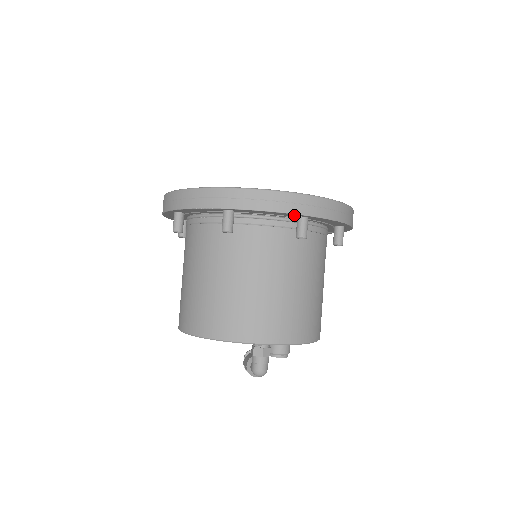
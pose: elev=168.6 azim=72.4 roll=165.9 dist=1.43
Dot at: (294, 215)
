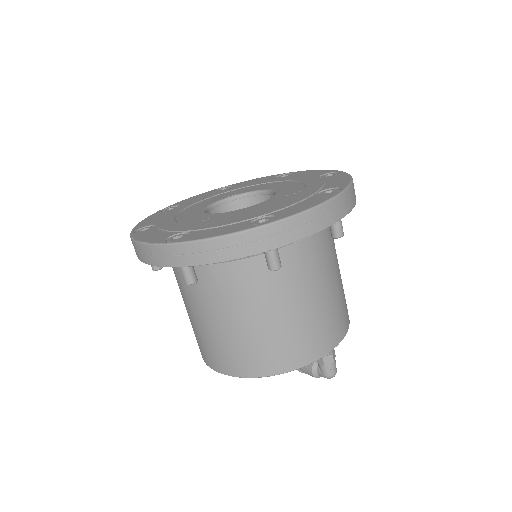
Dot at: occluded
